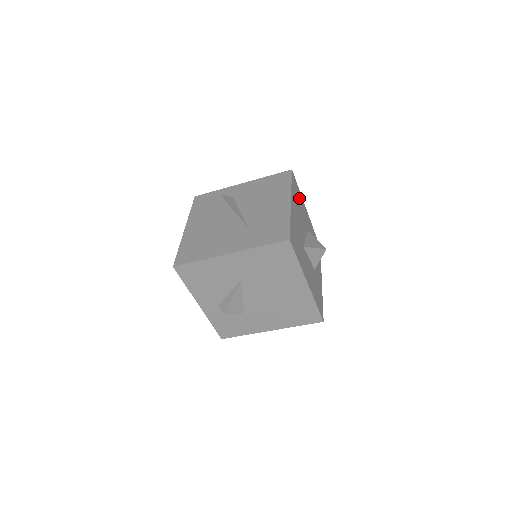
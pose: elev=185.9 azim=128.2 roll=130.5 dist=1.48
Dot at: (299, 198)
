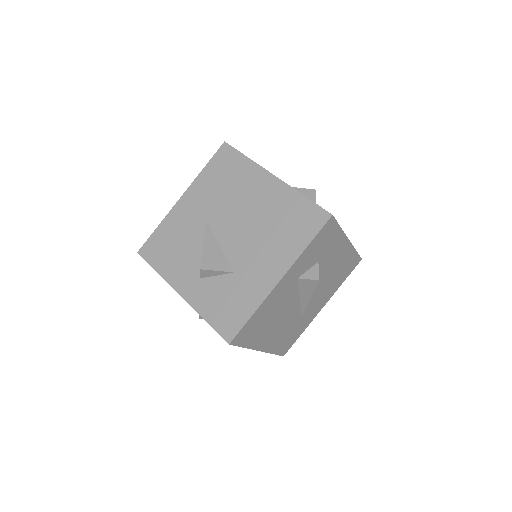
Dot at: occluded
